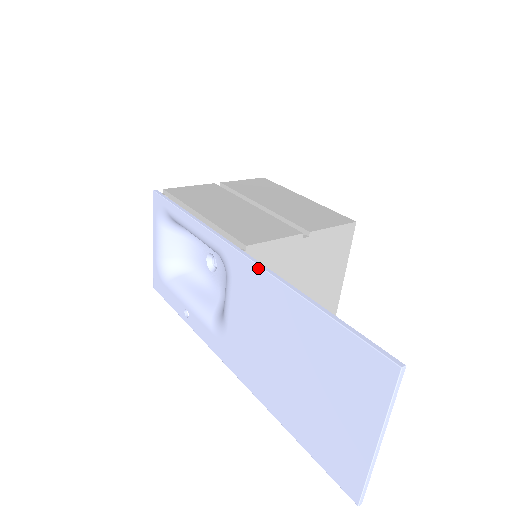
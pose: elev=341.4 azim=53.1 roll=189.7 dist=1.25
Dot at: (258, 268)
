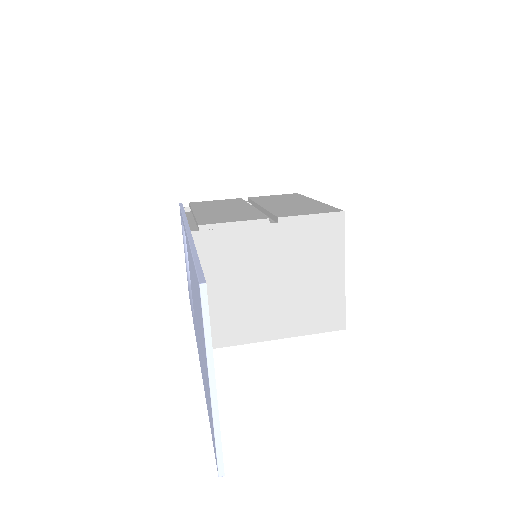
Dot at: occluded
